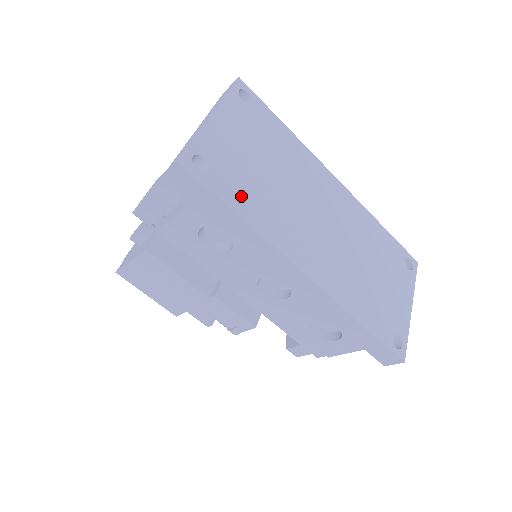
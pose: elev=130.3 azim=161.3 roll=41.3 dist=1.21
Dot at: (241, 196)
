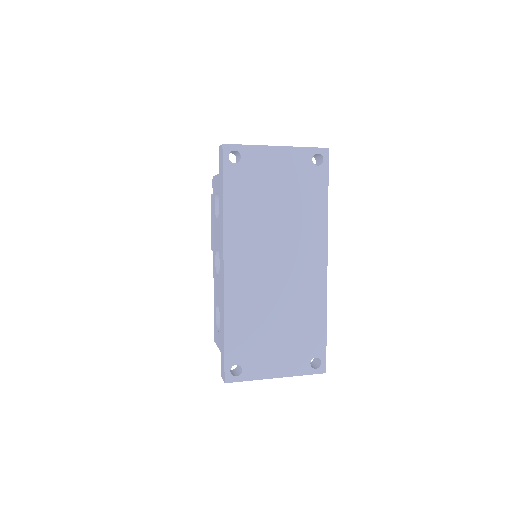
Dot at: (238, 194)
